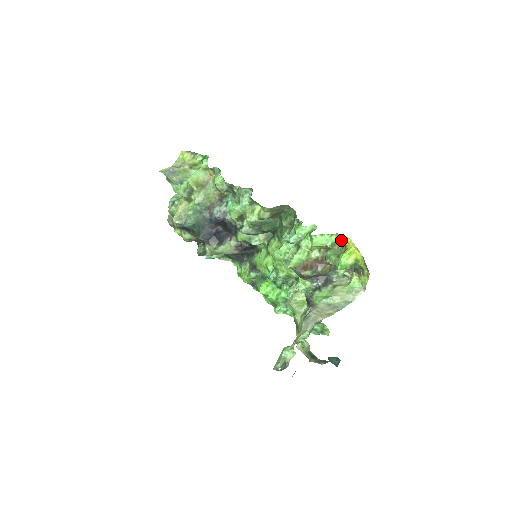
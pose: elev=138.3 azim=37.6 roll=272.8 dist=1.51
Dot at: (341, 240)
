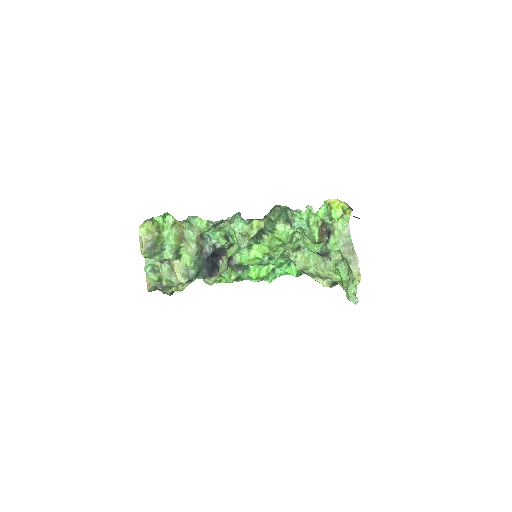
Dot at: (328, 203)
